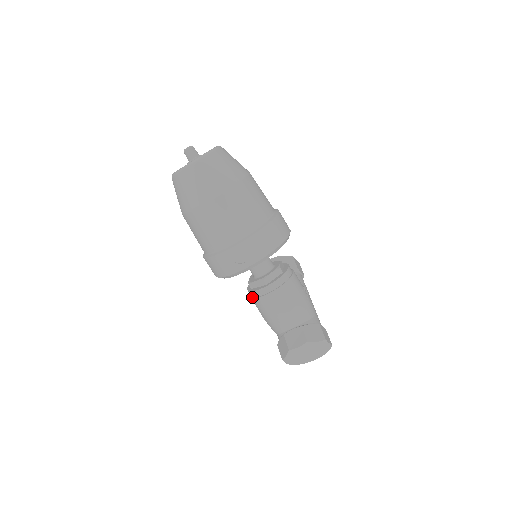
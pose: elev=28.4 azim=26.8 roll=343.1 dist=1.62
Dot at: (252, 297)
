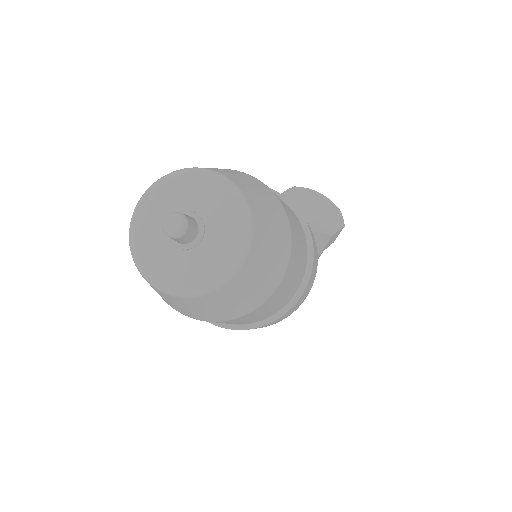
Dot at: occluded
